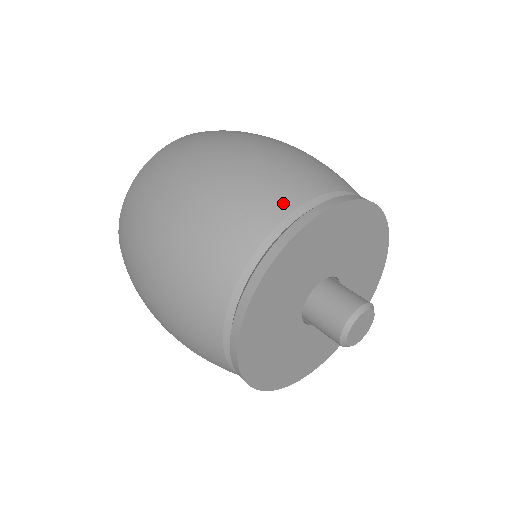
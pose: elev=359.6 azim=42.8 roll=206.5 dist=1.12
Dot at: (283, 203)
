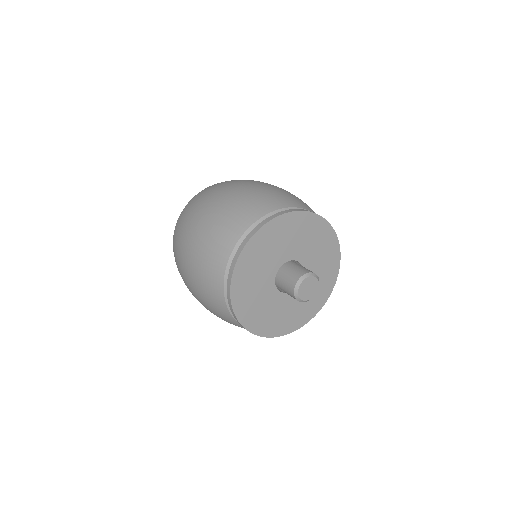
Dot at: (239, 228)
